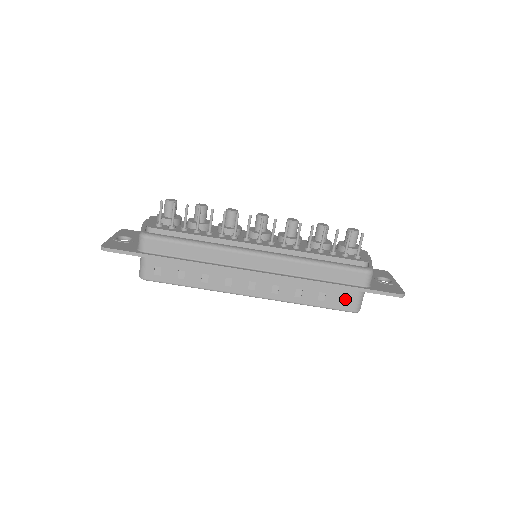
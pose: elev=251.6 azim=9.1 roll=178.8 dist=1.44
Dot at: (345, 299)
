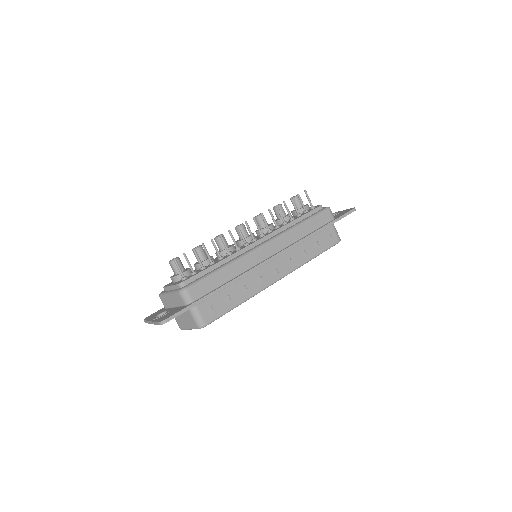
Dot at: (329, 237)
